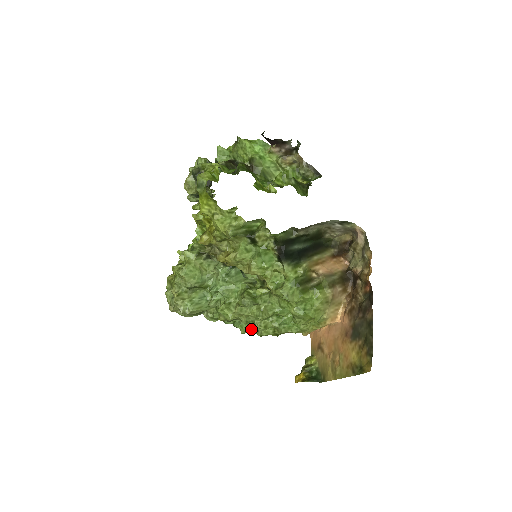
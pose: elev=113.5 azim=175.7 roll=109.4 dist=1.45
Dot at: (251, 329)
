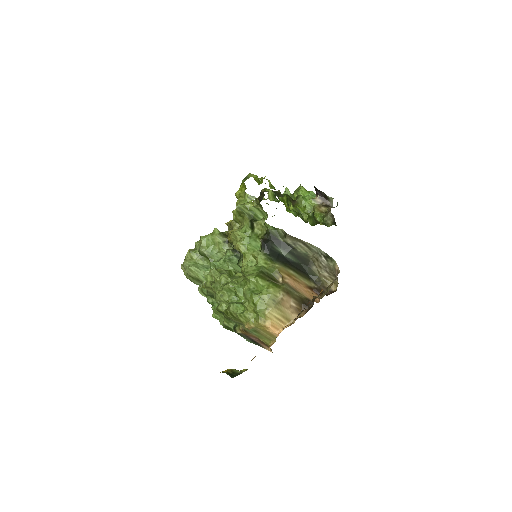
Dot at: occluded
